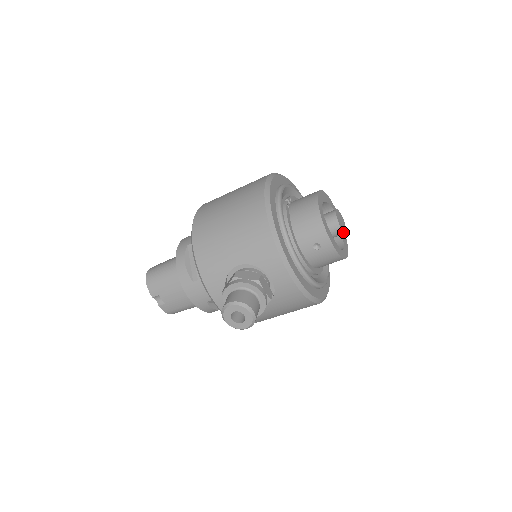
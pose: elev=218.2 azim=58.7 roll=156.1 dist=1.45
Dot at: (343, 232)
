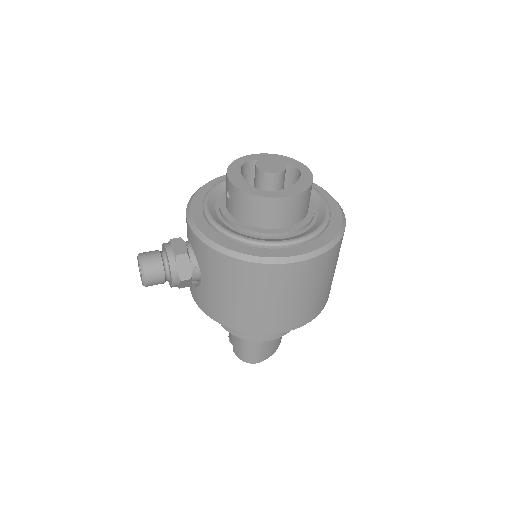
Dot at: (263, 172)
